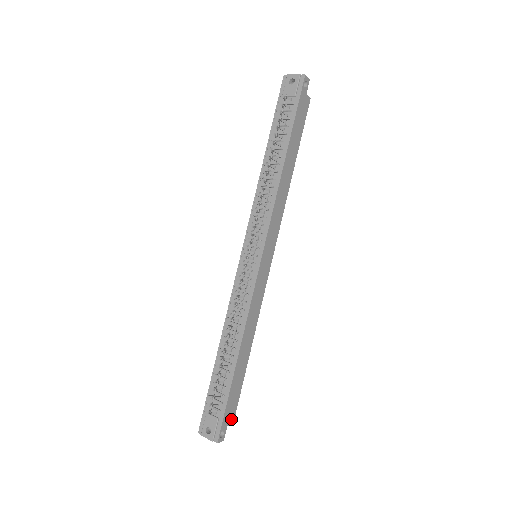
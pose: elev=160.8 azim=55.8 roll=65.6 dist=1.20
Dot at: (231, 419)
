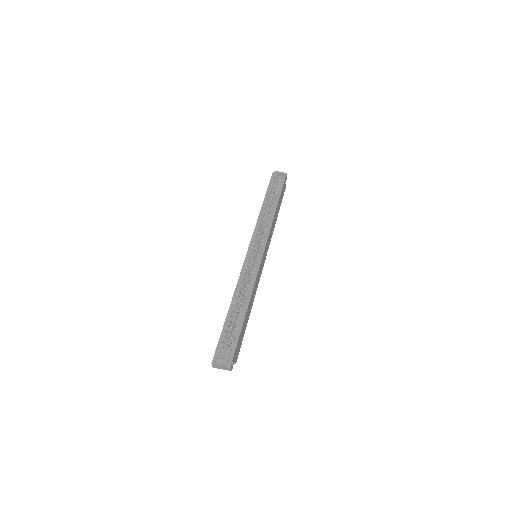
Dot at: (236, 358)
